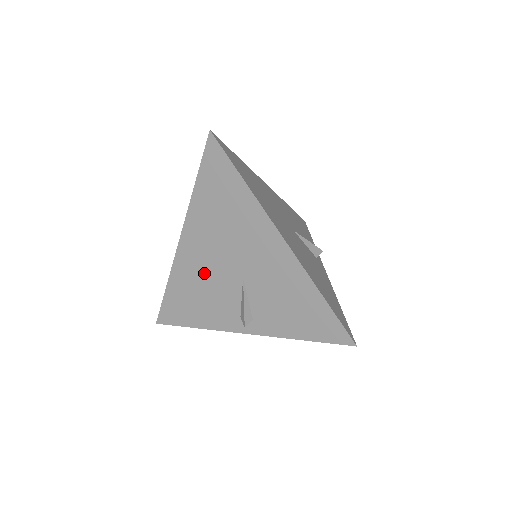
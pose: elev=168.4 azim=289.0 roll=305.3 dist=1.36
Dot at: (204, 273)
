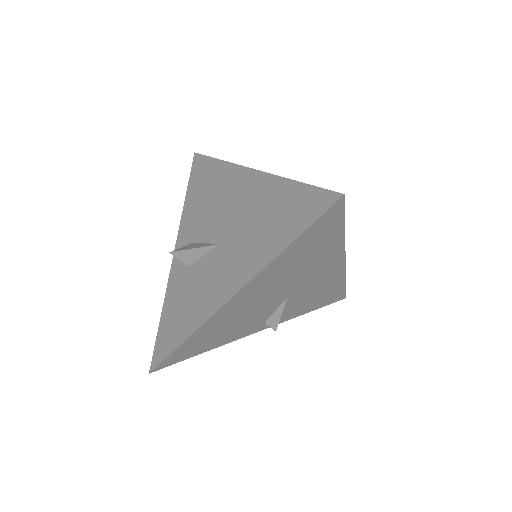
Dot at: (246, 311)
